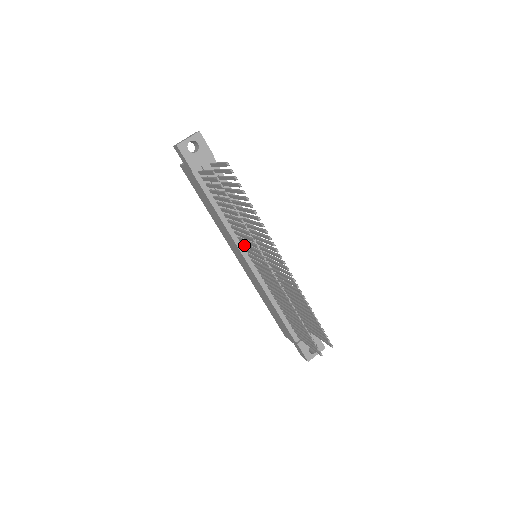
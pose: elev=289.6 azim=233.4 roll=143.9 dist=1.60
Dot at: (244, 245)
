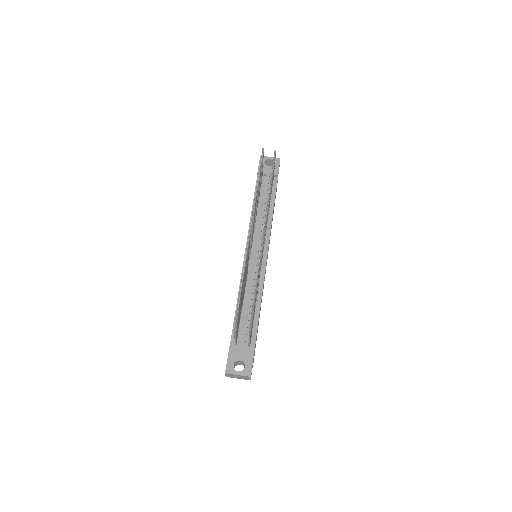
Dot at: occluded
